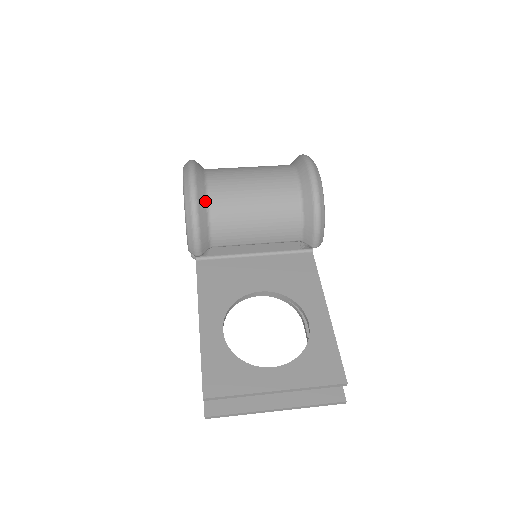
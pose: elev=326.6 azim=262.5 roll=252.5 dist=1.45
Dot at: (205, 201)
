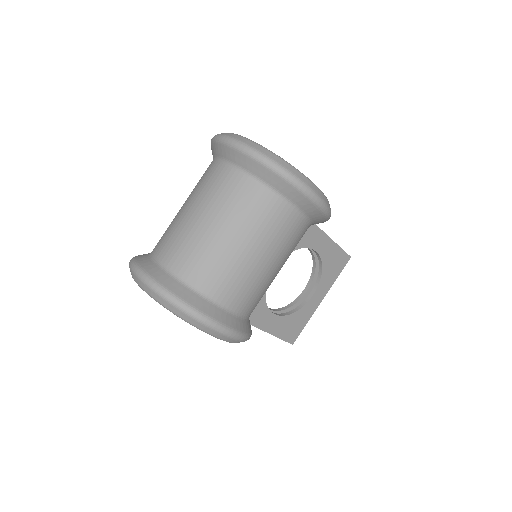
Dot at: (247, 322)
